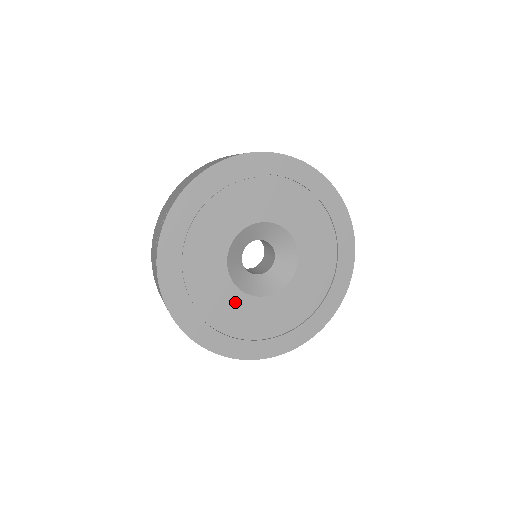
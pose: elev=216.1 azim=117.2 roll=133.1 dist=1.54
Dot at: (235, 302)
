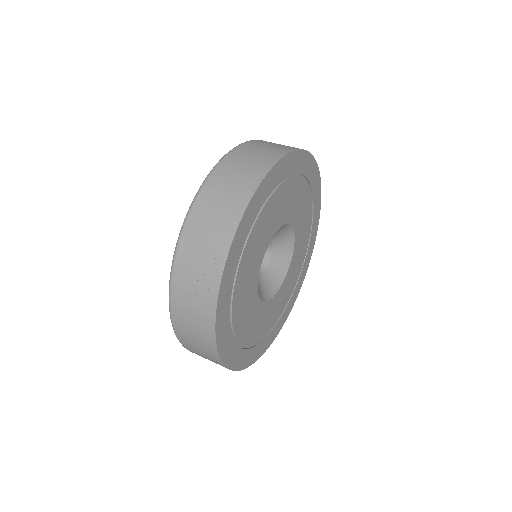
Dot at: (259, 315)
